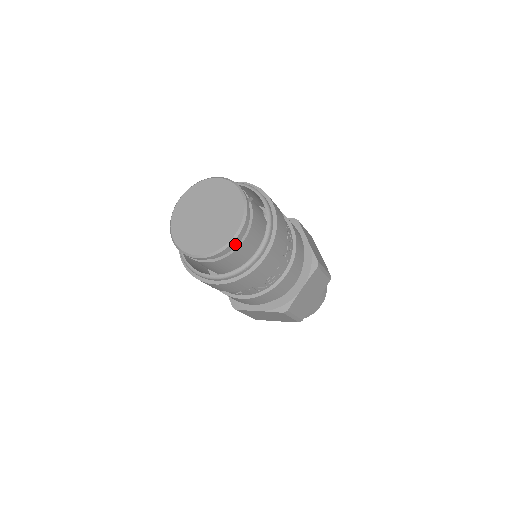
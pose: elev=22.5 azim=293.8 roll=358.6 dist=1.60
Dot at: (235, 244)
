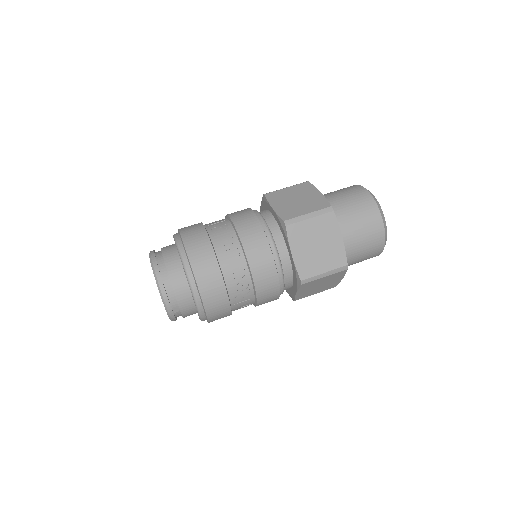
Dot at: occluded
